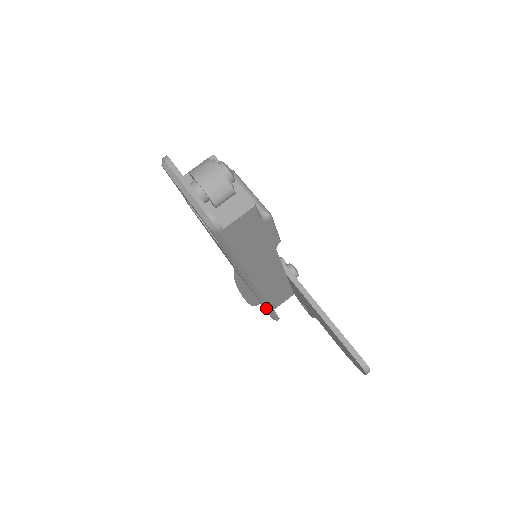
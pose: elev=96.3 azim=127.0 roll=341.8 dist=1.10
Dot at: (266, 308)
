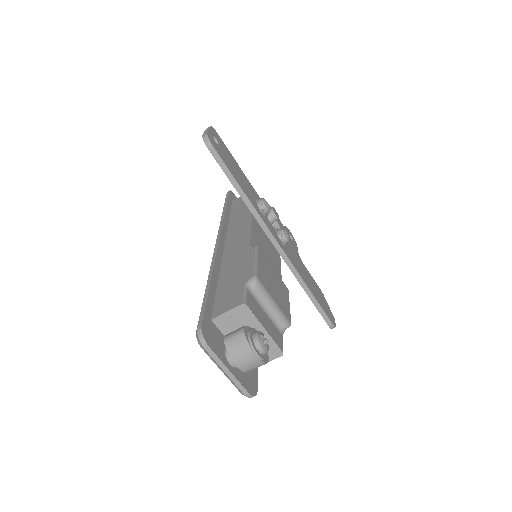
Dot at: occluded
